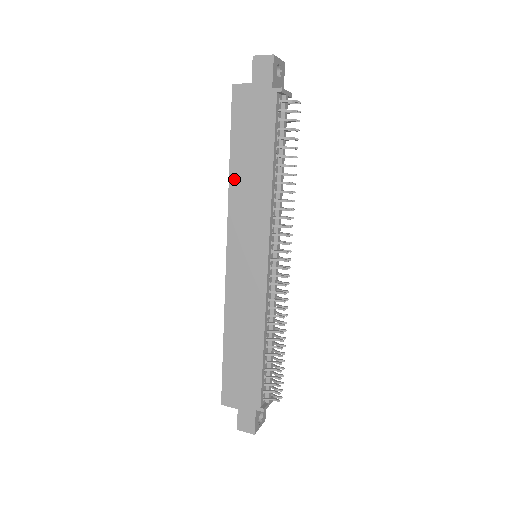
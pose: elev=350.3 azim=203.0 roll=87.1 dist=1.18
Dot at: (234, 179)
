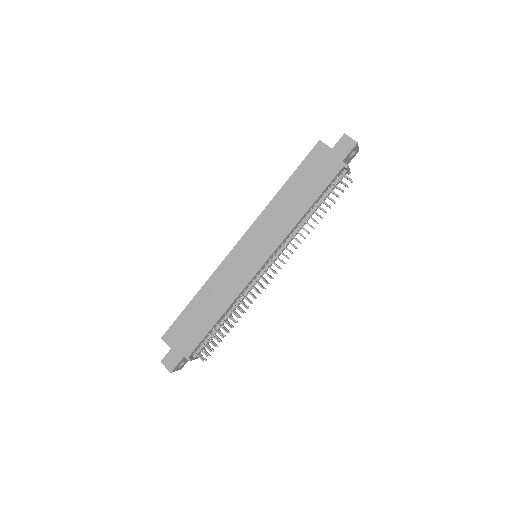
Dot at: (278, 198)
